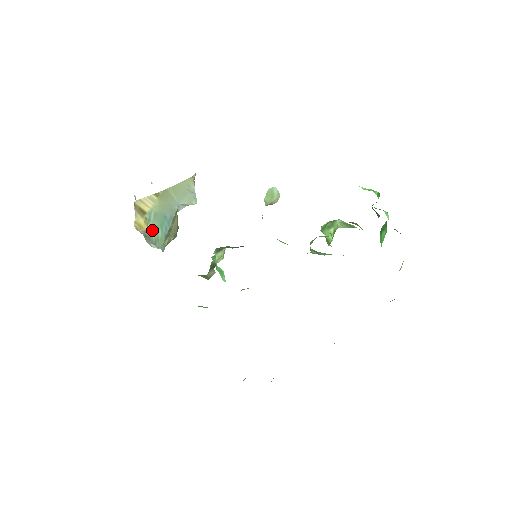
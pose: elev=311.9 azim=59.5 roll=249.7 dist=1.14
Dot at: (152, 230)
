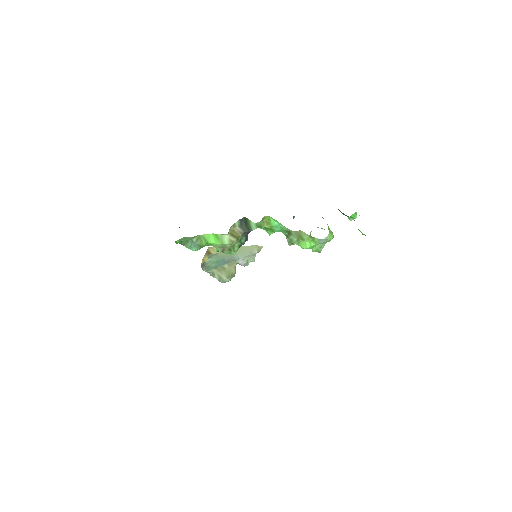
Dot at: (209, 262)
